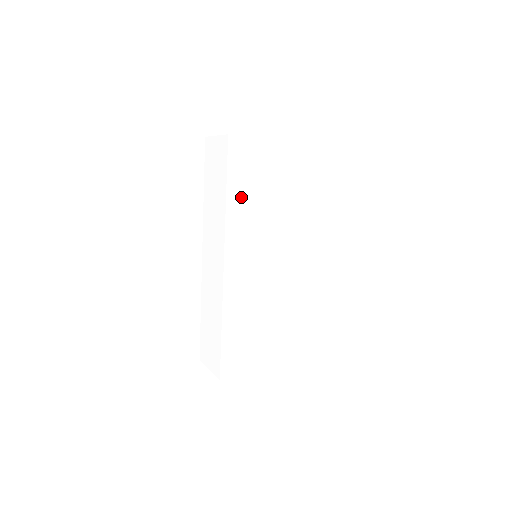
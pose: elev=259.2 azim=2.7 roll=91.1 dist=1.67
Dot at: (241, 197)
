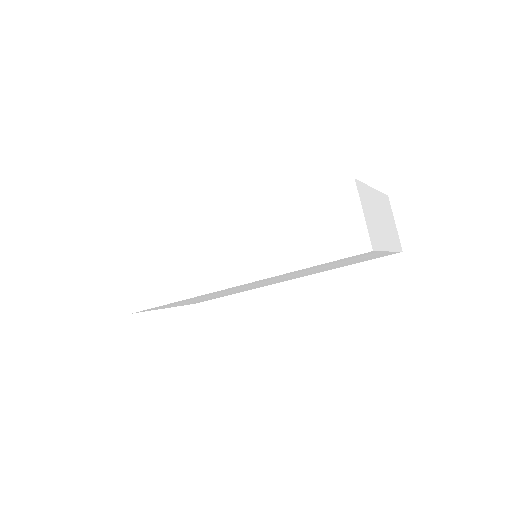
Dot at: occluded
